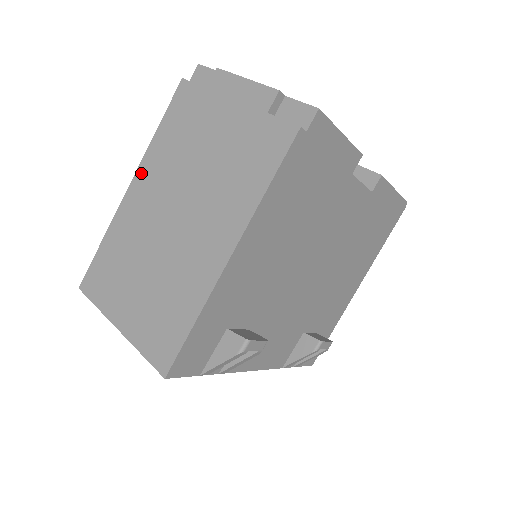
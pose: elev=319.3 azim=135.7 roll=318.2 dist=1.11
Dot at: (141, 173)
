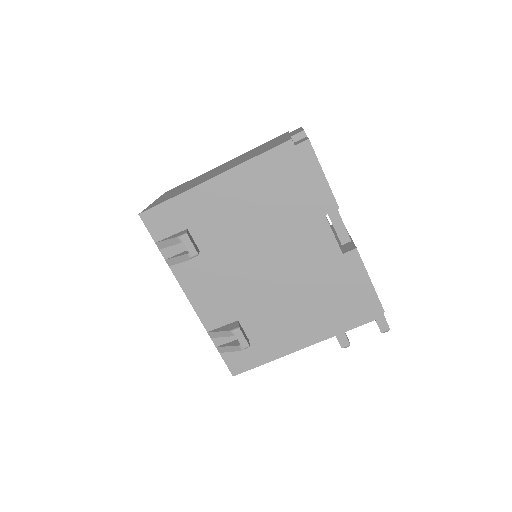
Dot at: occluded
